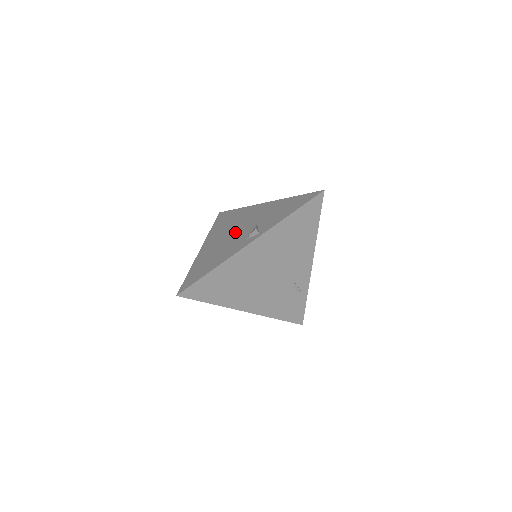
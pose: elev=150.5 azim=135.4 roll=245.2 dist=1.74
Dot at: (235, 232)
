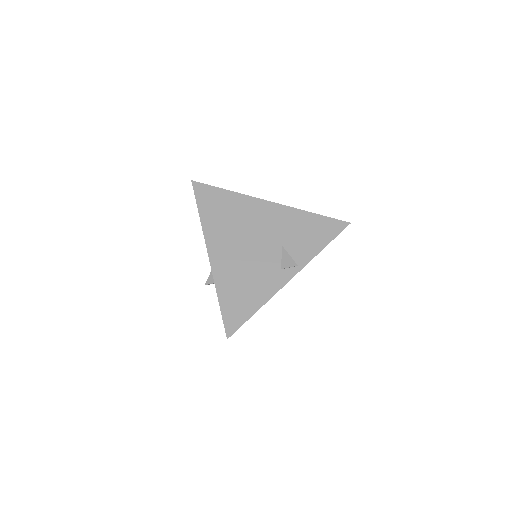
Dot at: (254, 246)
